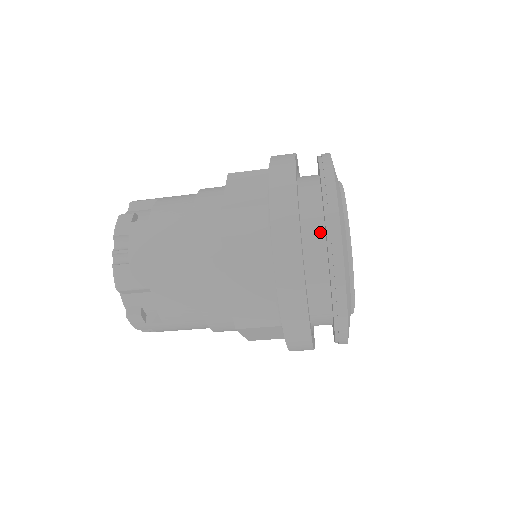
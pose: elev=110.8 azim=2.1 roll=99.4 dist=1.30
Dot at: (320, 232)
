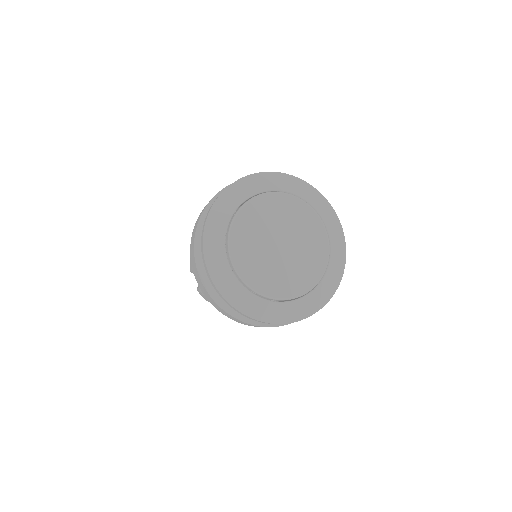
Dot at: occluded
